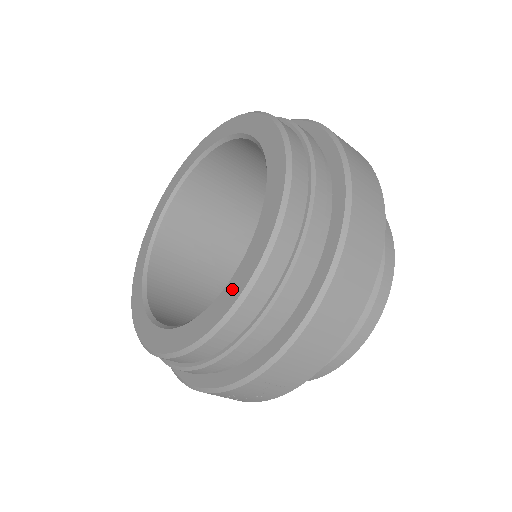
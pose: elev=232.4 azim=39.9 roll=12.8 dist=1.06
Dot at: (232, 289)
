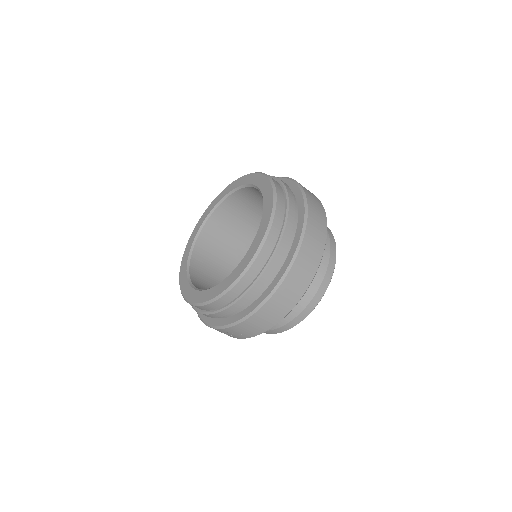
Dot at: (224, 284)
